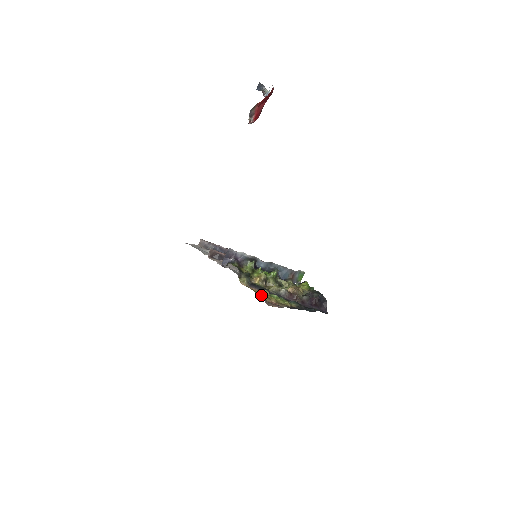
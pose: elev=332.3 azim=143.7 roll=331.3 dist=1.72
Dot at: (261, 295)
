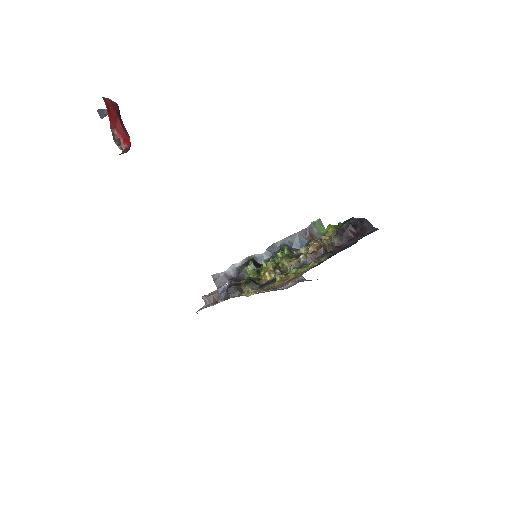
Dot at: (273, 286)
